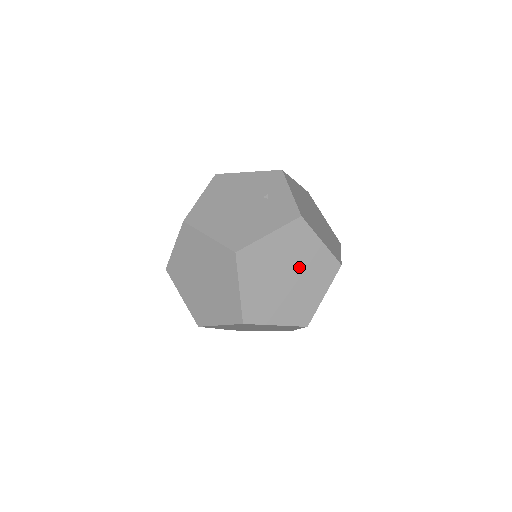
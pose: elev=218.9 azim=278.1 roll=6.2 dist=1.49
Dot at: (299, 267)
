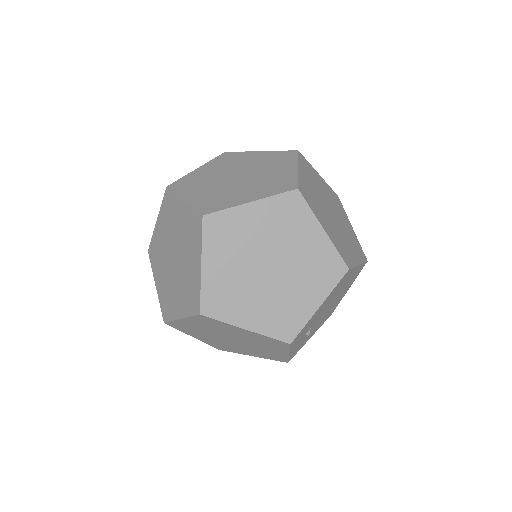
Dot at: (247, 168)
